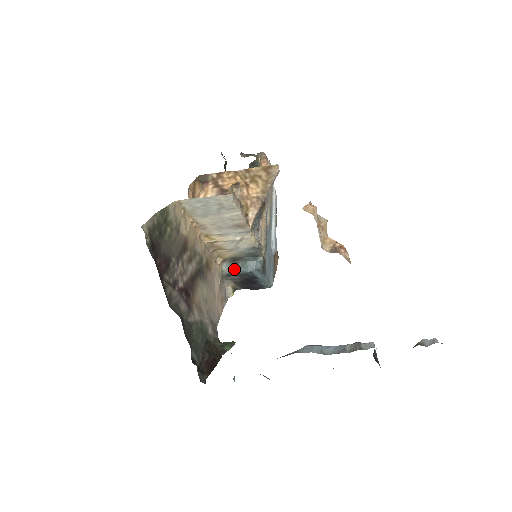
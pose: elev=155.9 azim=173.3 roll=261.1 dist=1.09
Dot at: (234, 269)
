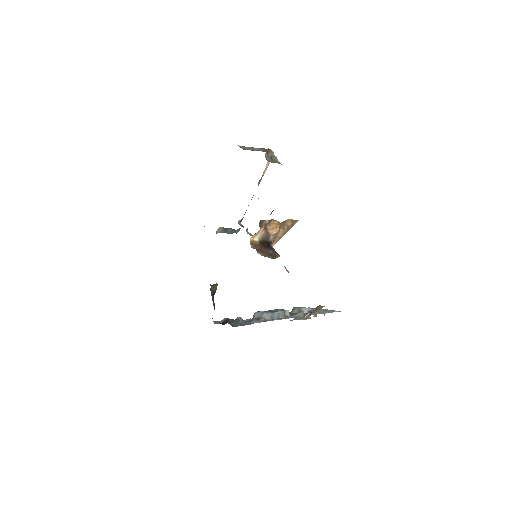
Dot at: (223, 232)
